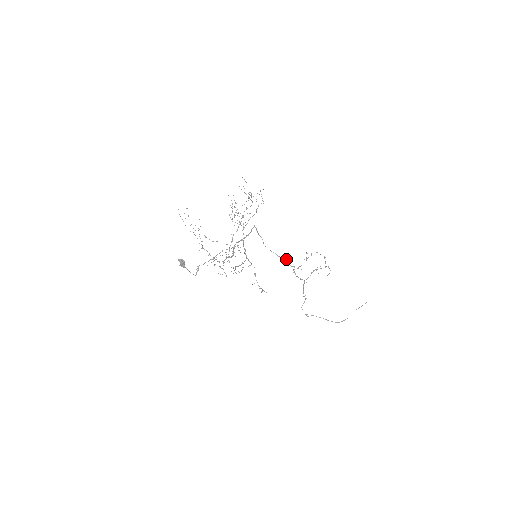
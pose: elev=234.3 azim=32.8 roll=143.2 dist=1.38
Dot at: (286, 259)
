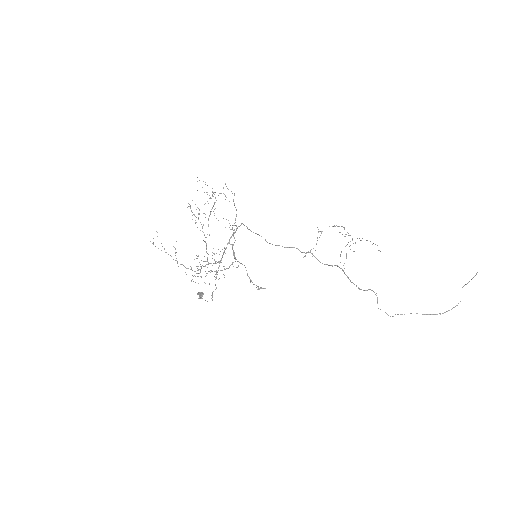
Dot at: occluded
